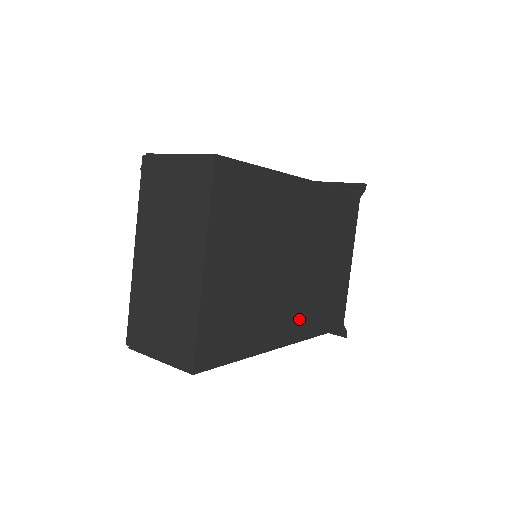
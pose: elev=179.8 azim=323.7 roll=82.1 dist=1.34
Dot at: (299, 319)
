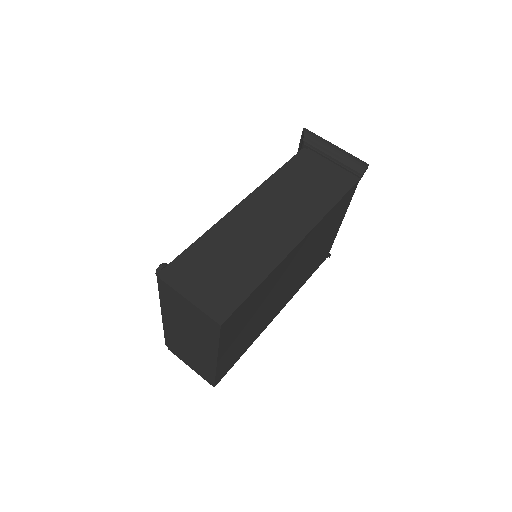
Dot at: (288, 296)
